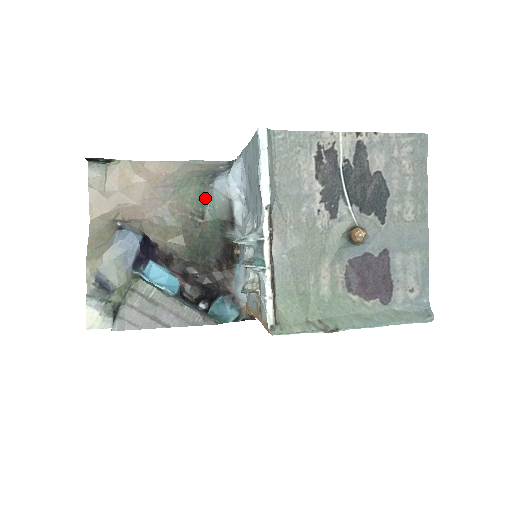
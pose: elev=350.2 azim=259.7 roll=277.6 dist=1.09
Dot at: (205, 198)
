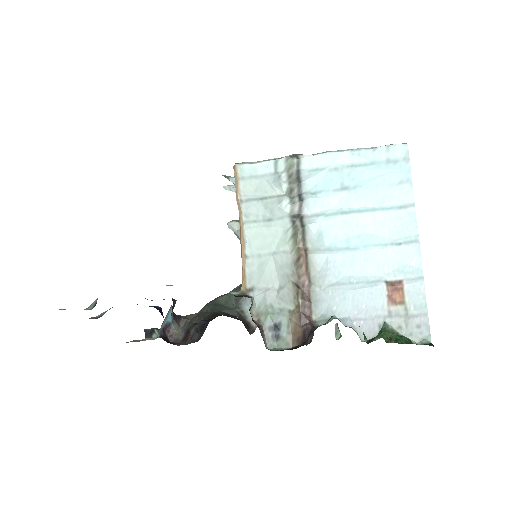
Dot at: occluded
